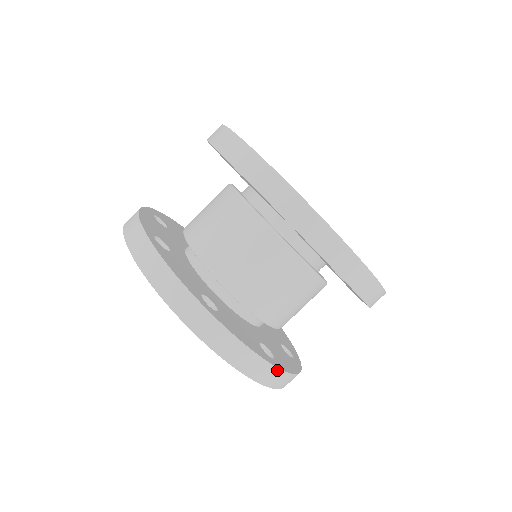
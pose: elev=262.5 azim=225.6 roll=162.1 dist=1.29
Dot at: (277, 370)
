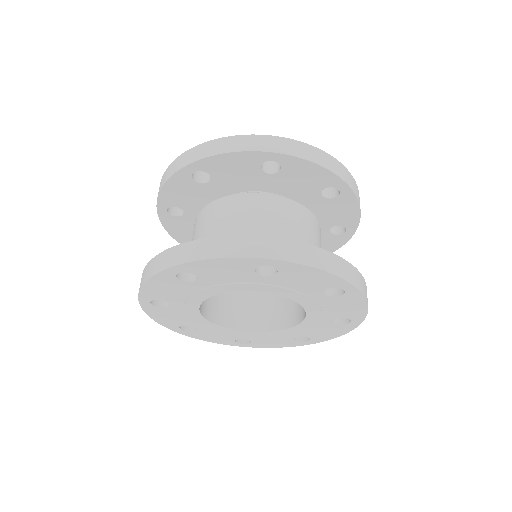
Dot at: occluded
